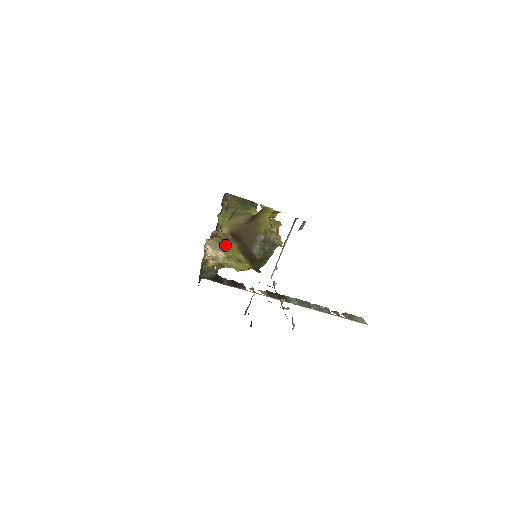
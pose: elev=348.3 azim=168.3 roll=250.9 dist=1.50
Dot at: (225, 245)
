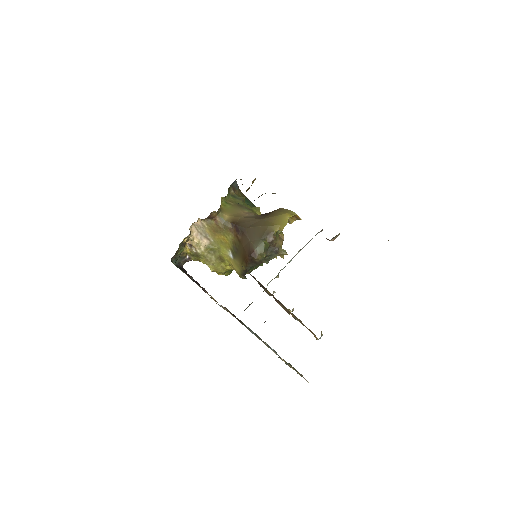
Dot at: (217, 233)
